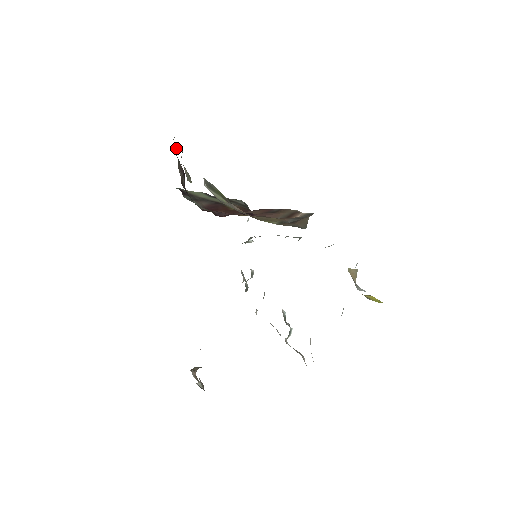
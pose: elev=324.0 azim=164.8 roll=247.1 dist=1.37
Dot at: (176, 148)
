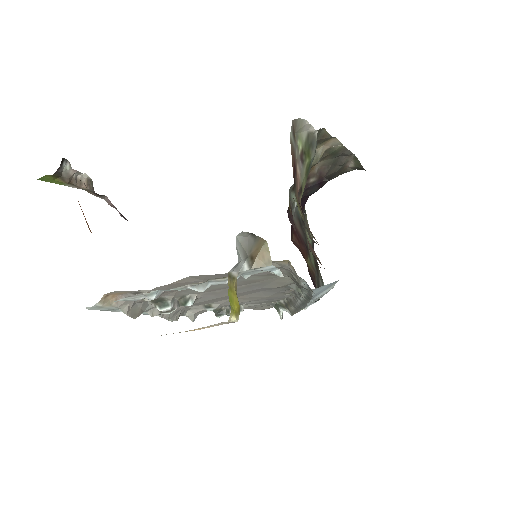
Dot at: (342, 159)
